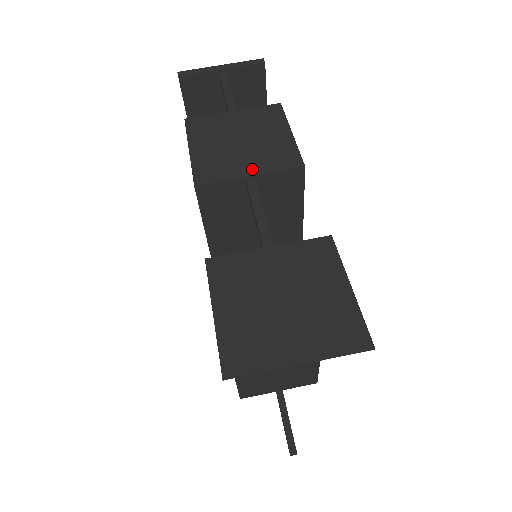
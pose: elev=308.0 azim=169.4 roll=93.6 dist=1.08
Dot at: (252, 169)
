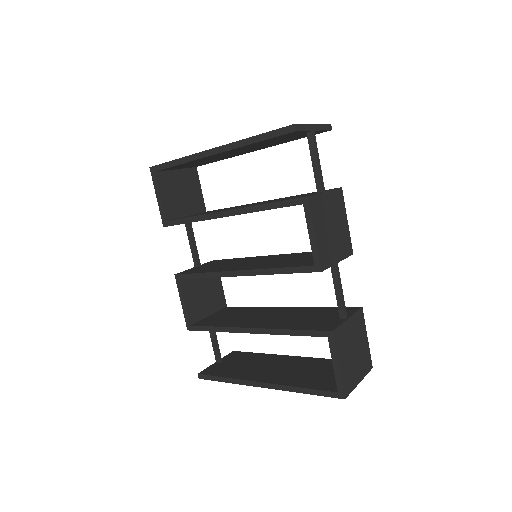
Dot at: (339, 256)
